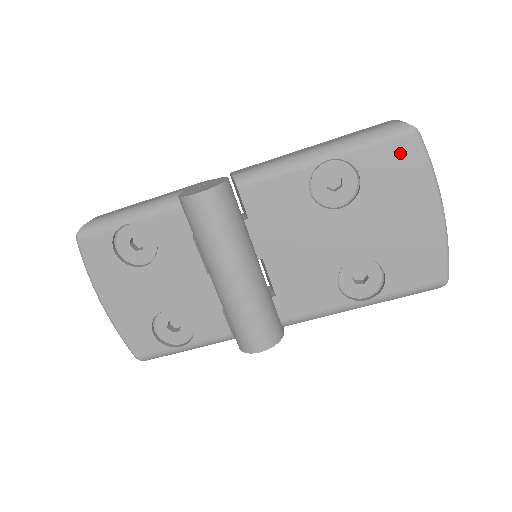
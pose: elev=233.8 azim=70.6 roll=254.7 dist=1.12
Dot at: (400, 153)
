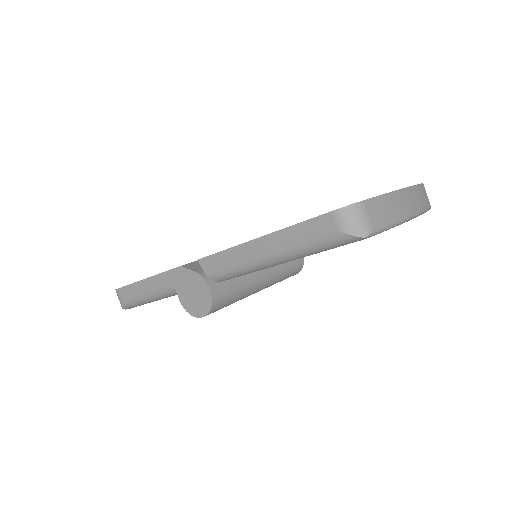
Dot at: occluded
